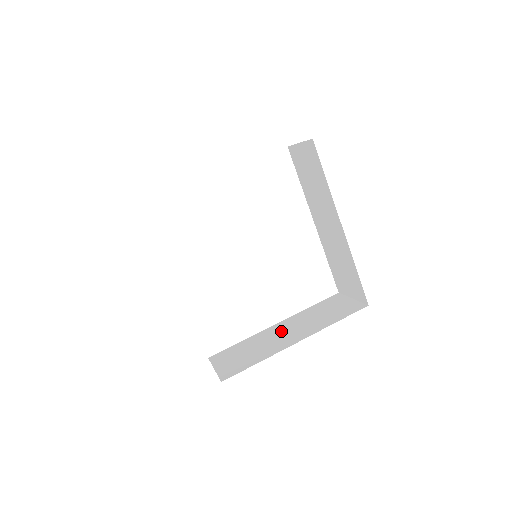
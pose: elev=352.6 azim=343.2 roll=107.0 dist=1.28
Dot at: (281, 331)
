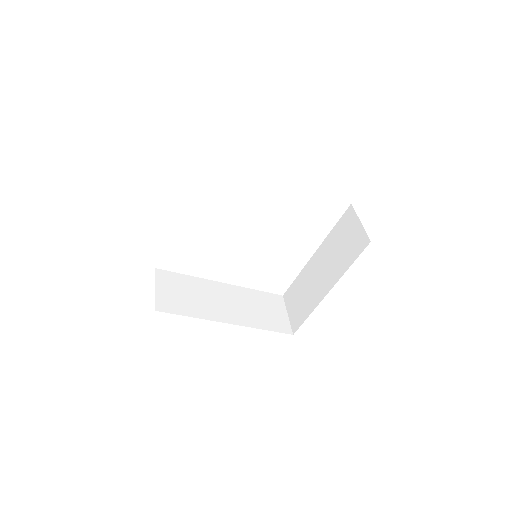
Dot at: (318, 269)
